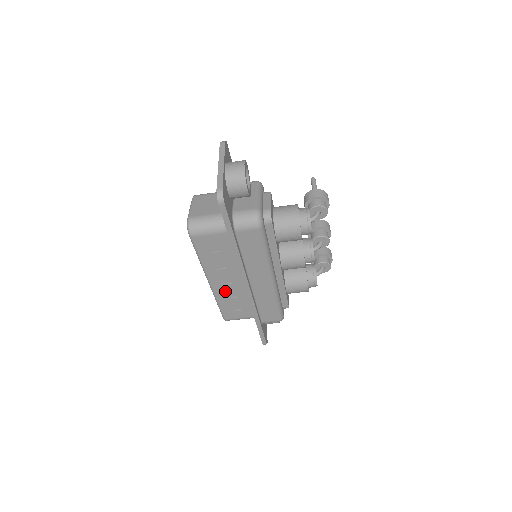
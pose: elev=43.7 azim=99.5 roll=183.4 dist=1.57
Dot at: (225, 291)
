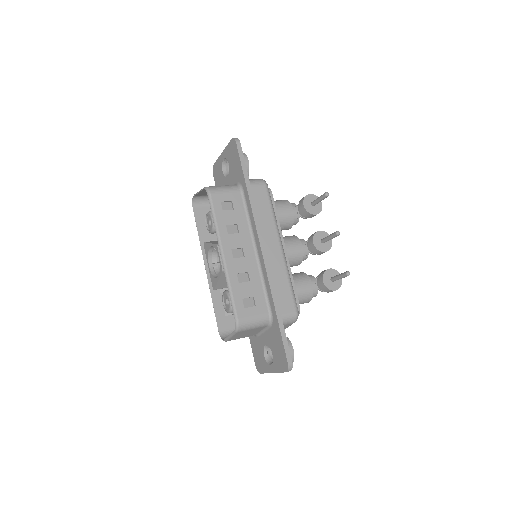
Dot at: occluded
